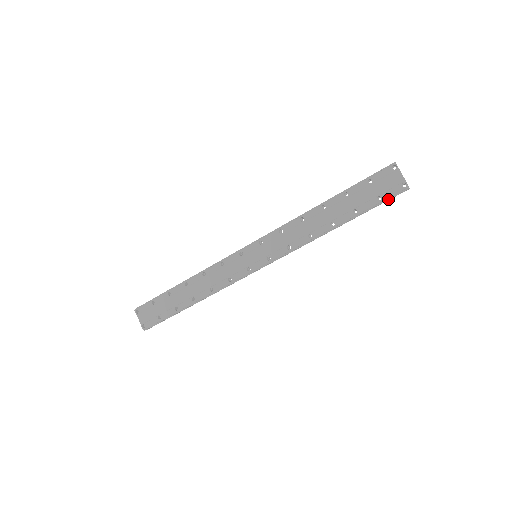
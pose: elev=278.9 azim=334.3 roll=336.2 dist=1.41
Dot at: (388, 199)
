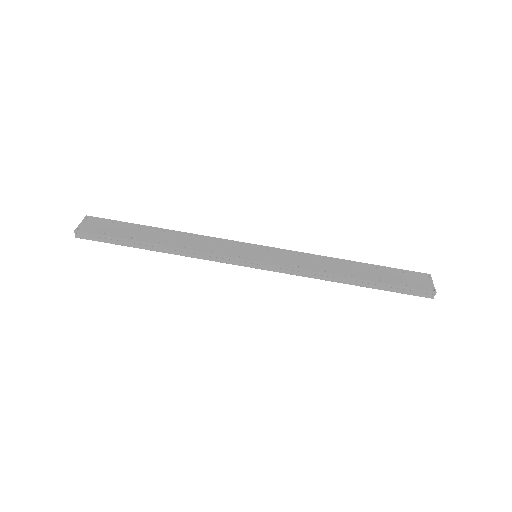
Dot at: (413, 290)
